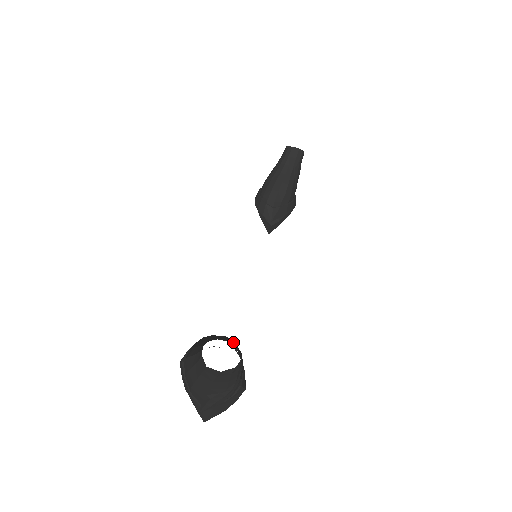
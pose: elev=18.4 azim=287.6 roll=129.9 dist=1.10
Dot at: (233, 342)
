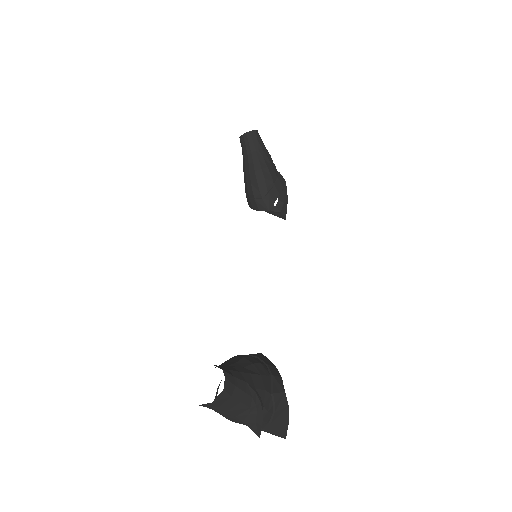
Dot at: (238, 359)
